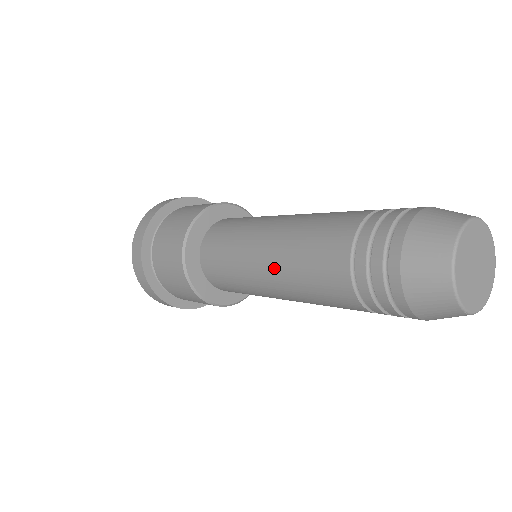
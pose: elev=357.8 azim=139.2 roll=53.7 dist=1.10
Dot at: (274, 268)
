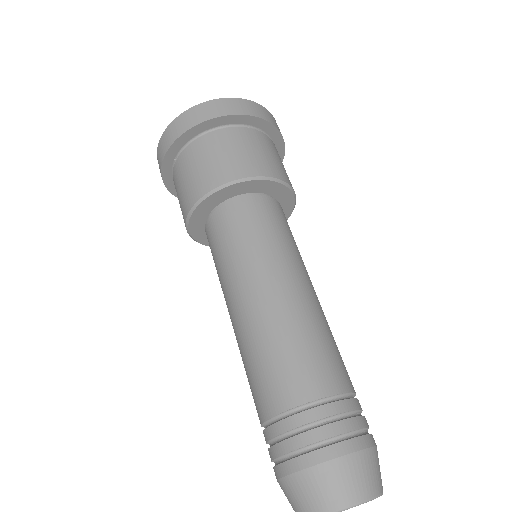
Dot at: (239, 324)
